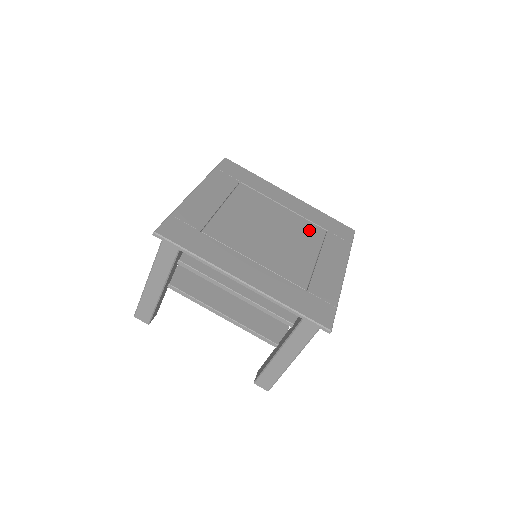
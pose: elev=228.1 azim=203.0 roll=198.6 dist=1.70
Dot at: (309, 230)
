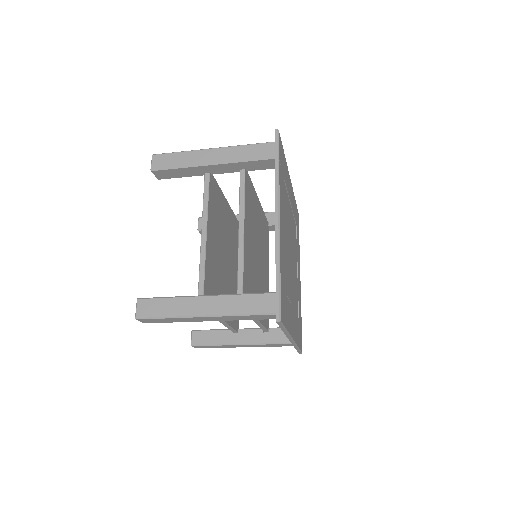
Dot at: occluded
